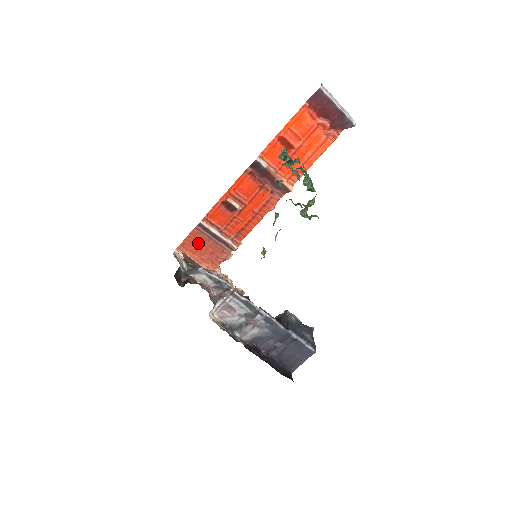
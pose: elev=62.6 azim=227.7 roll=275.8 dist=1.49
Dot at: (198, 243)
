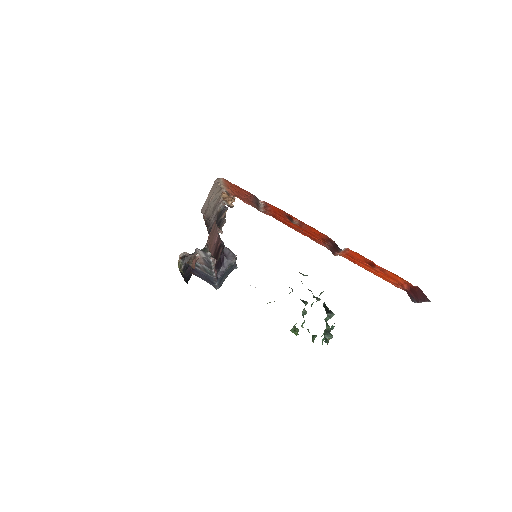
Dot at: (242, 191)
